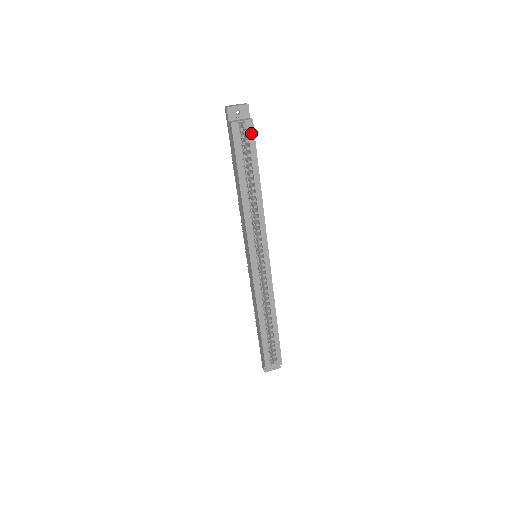
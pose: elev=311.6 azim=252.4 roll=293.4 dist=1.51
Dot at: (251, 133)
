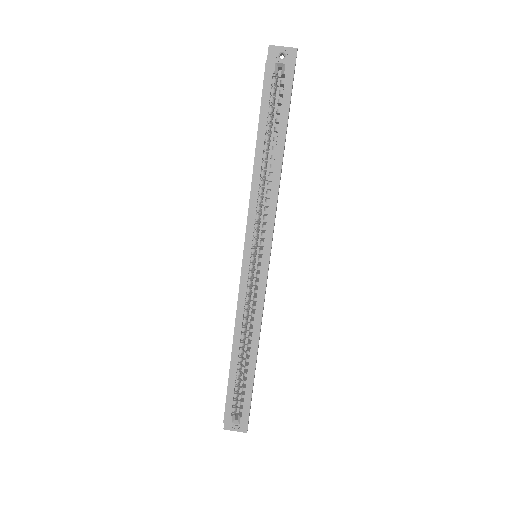
Dot at: (288, 82)
